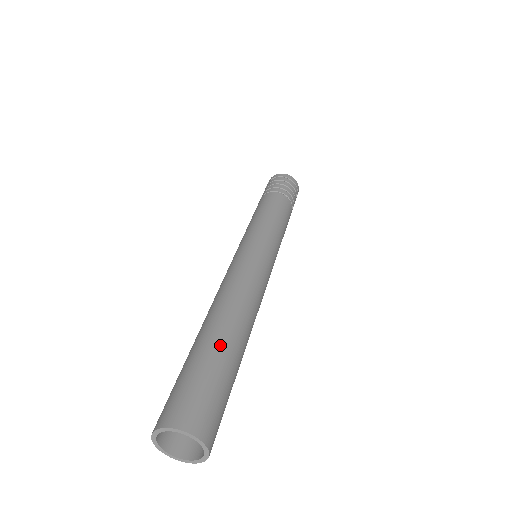
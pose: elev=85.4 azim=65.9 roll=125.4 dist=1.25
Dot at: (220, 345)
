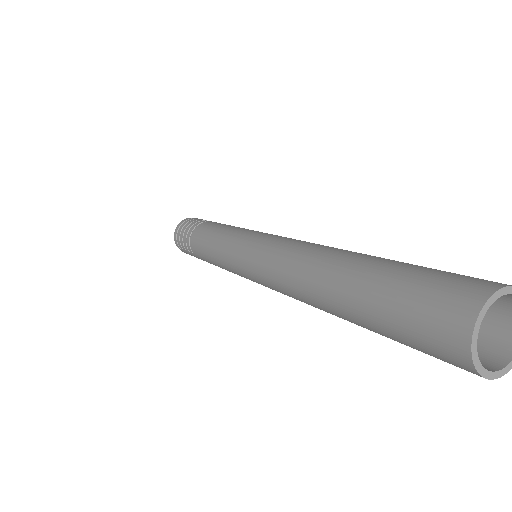
Dot at: (366, 263)
